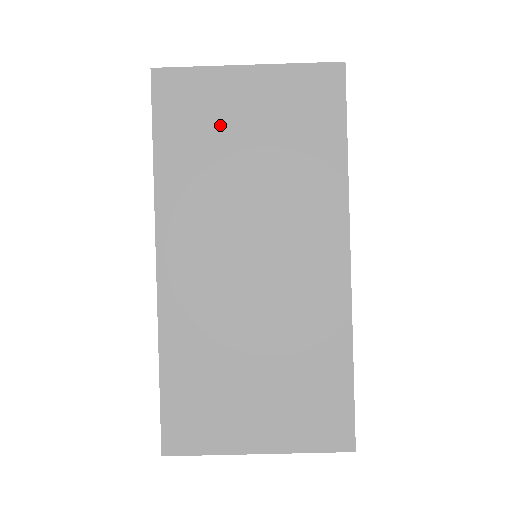
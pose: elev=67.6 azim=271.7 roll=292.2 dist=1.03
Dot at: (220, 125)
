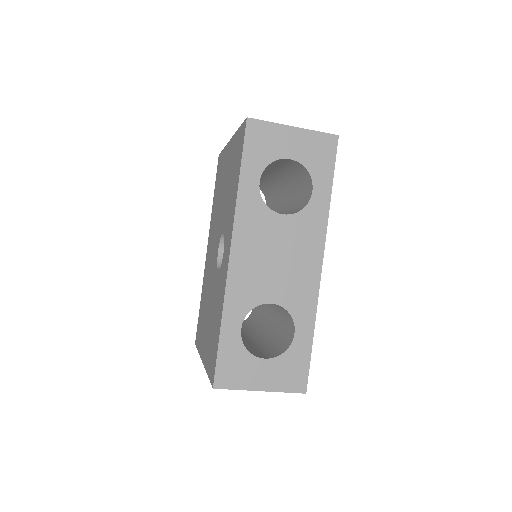
Dot at: occluded
